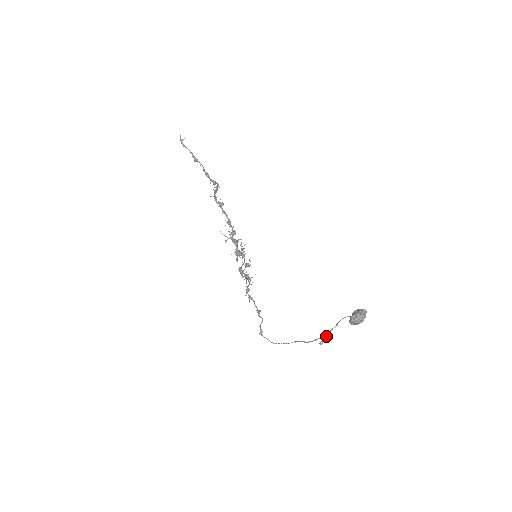
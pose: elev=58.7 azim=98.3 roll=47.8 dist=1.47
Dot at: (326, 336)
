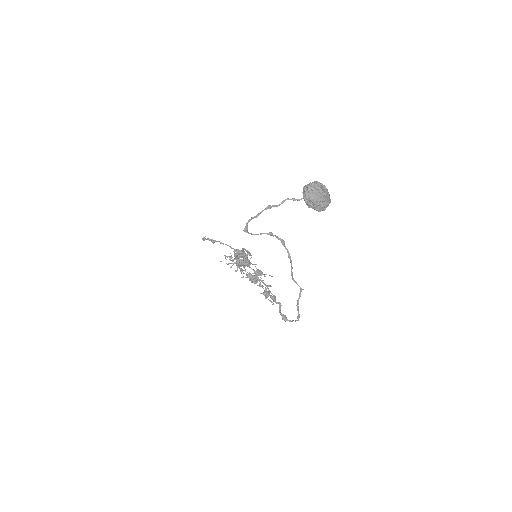
Dot at: (249, 220)
